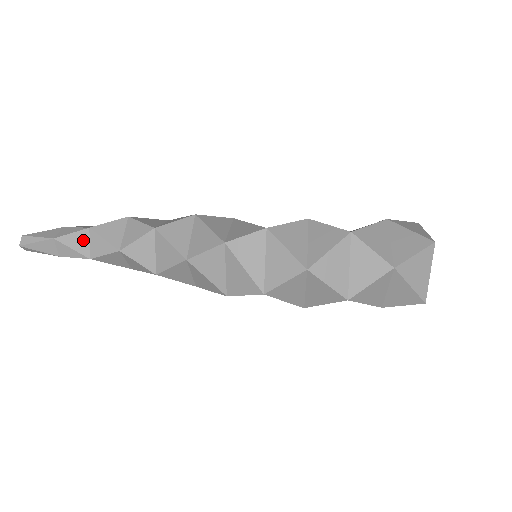
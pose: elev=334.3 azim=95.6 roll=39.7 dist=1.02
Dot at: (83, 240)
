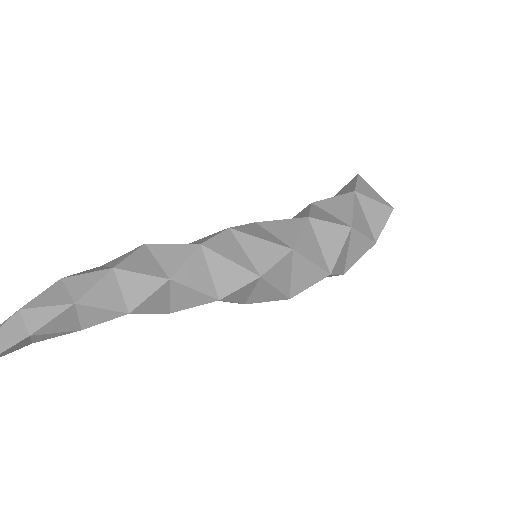
Dot at: (69, 318)
